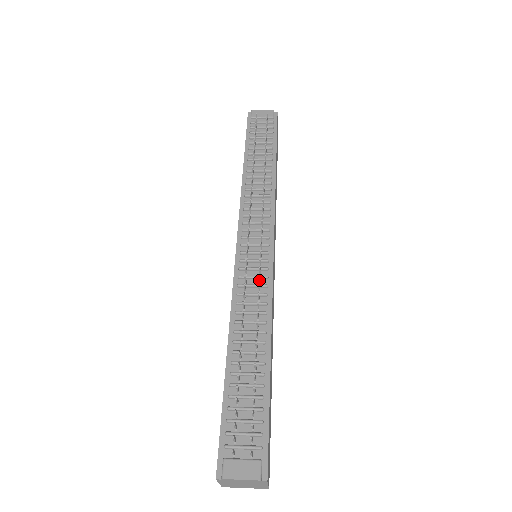
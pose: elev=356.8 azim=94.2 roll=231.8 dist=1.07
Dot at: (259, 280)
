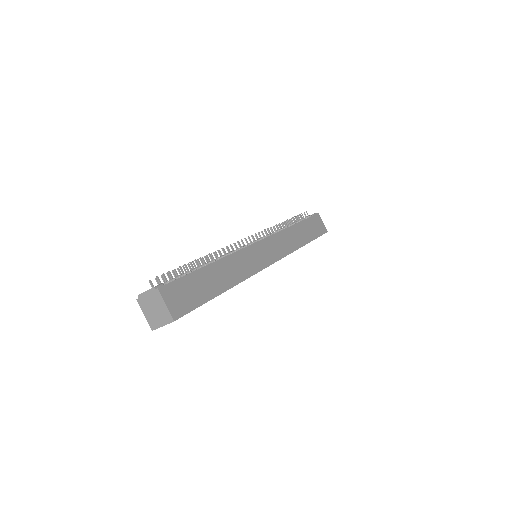
Dot at: (236, 248)
